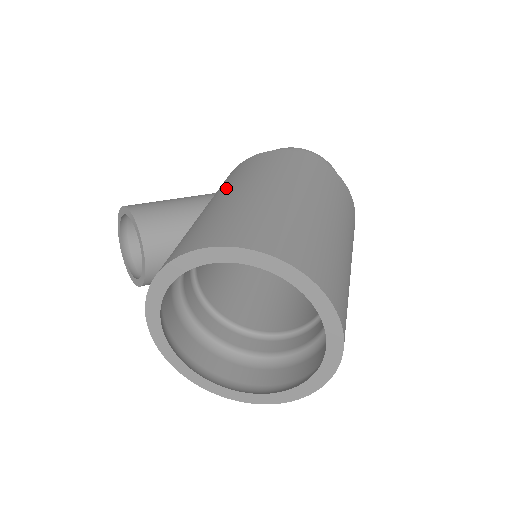
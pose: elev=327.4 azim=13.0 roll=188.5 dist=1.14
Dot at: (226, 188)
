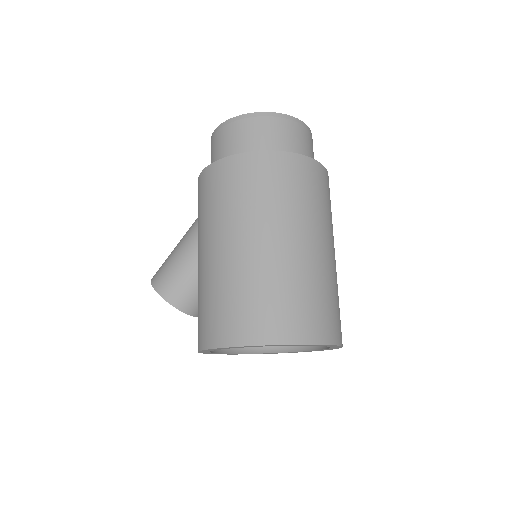
Dot at: (199, 240)
